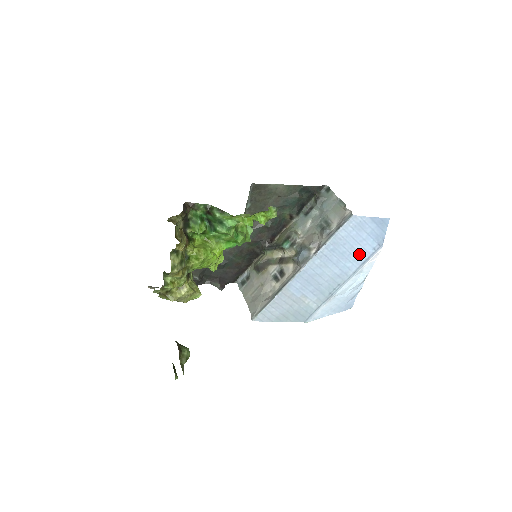
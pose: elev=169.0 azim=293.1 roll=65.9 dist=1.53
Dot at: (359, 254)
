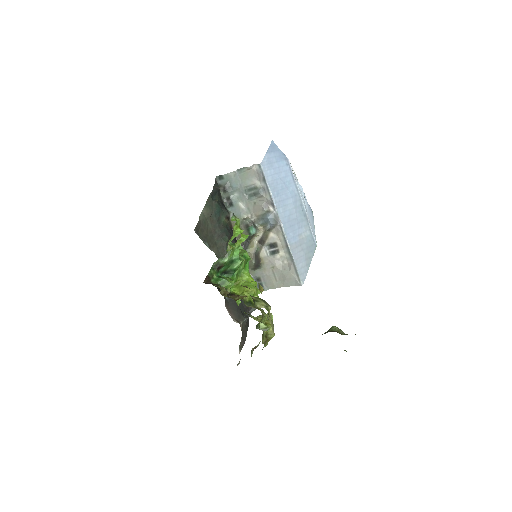
Dot at: (287, 177)
